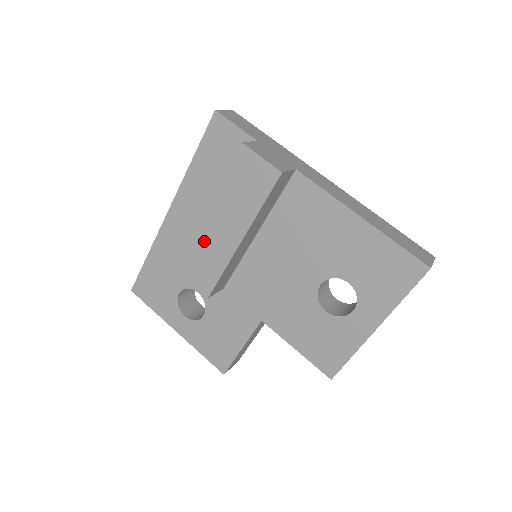
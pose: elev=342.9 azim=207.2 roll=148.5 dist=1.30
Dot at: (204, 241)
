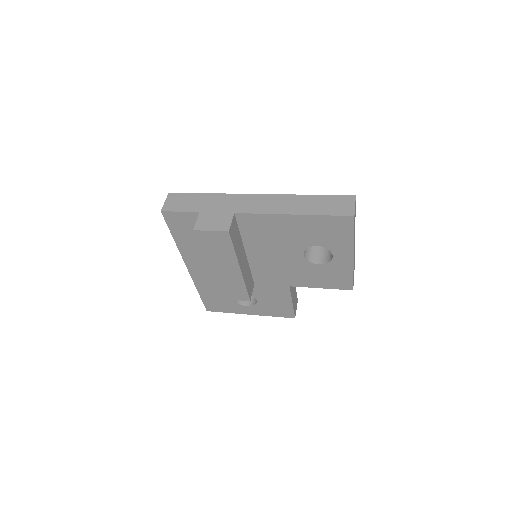
Dot at: (221, 280)
